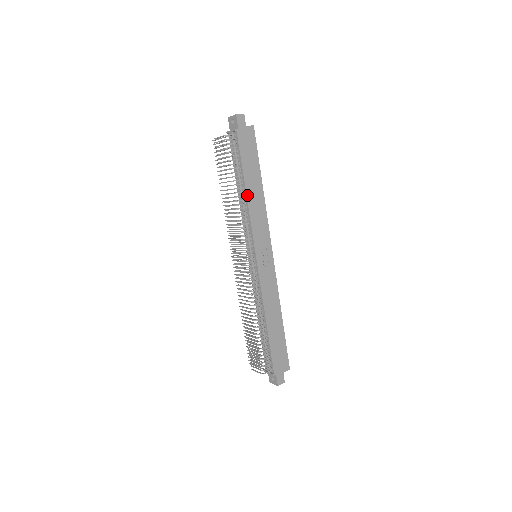
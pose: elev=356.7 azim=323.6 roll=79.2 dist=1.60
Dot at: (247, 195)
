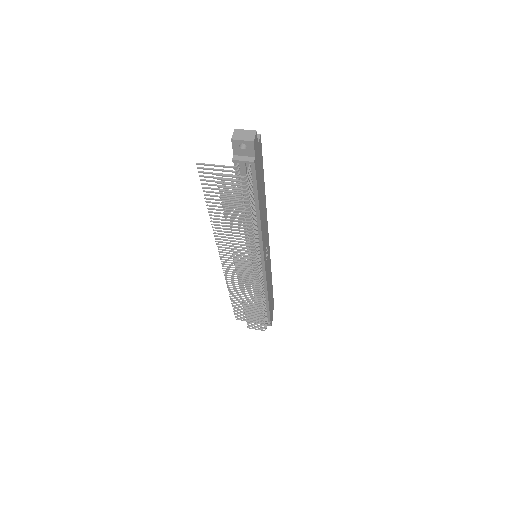
Dot at: (260, 219)
